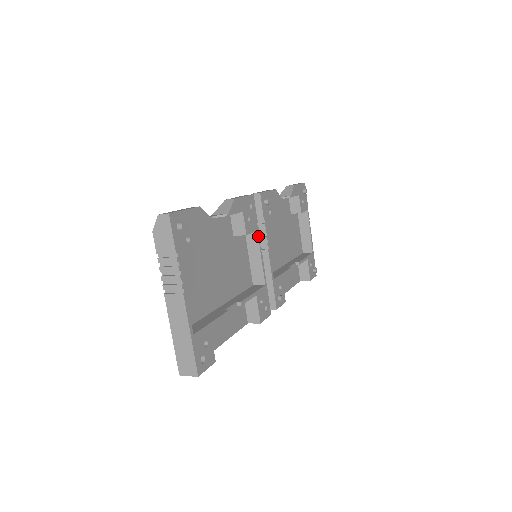
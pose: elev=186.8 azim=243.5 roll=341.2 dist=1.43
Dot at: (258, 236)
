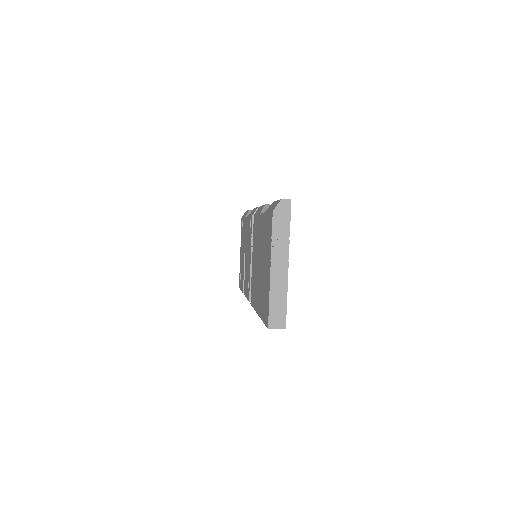
Dot at: occluded
